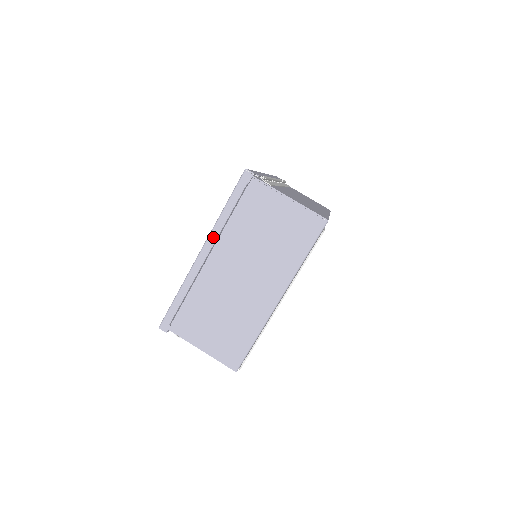
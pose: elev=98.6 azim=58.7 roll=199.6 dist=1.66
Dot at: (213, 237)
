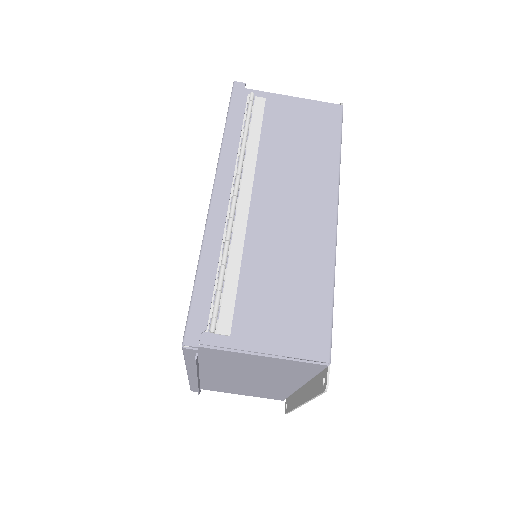
Dot at: (192, 371)
